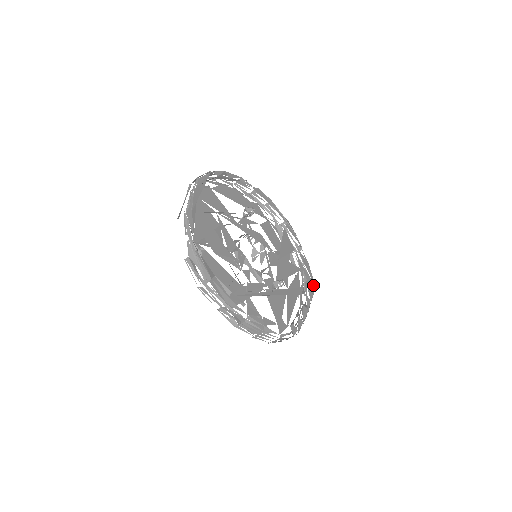
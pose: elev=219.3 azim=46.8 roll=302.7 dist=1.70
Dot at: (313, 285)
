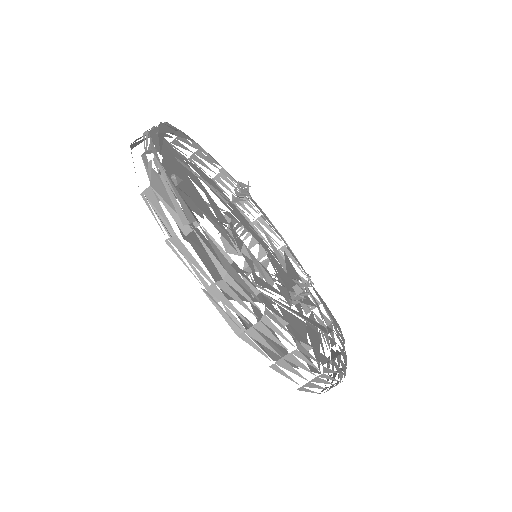
Dot at: (339, 328)
